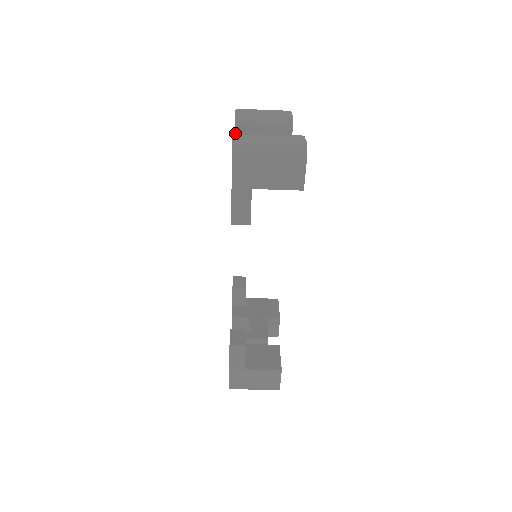
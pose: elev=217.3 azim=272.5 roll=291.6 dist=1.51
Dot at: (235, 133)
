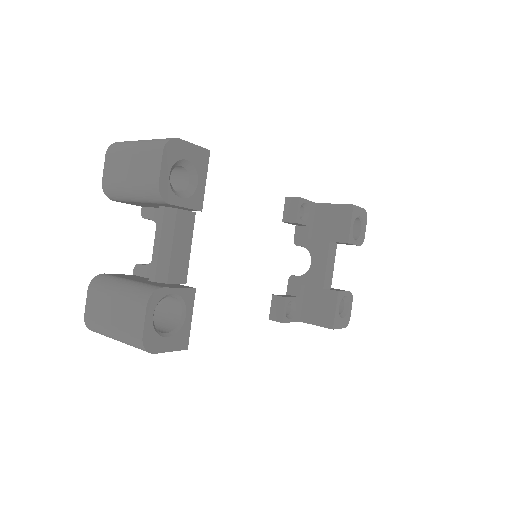
Dot at: (89, 289)
